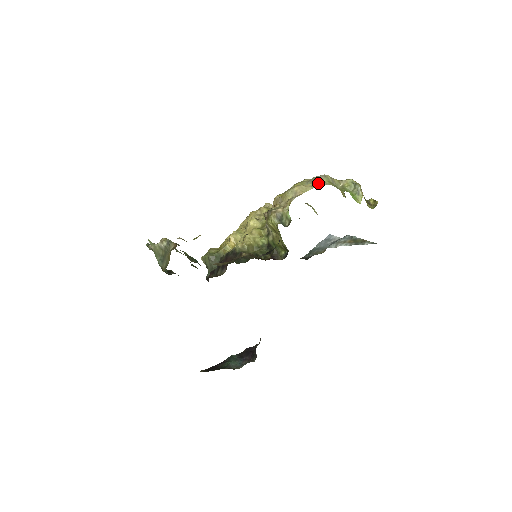
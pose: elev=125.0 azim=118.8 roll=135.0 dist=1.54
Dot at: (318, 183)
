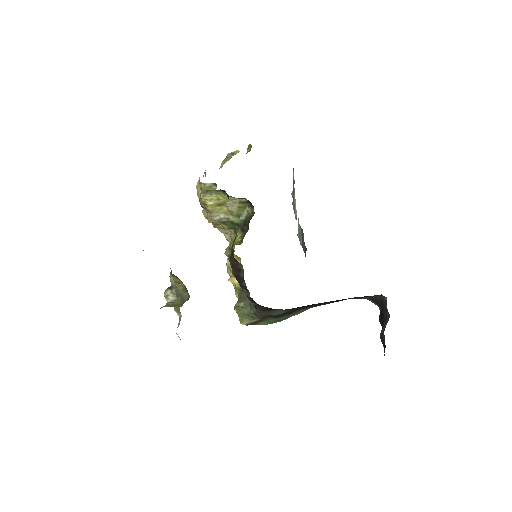
Dot at: (204, 173)
